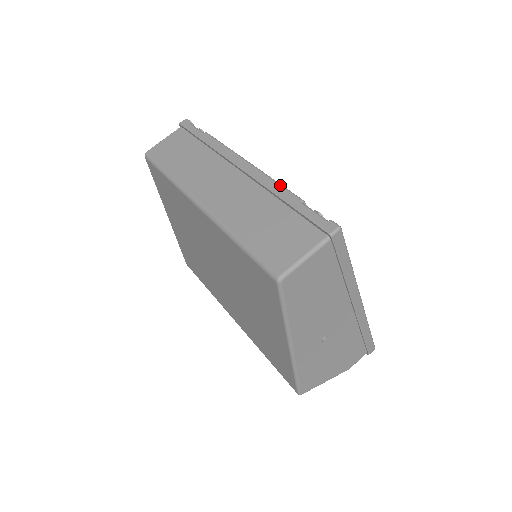
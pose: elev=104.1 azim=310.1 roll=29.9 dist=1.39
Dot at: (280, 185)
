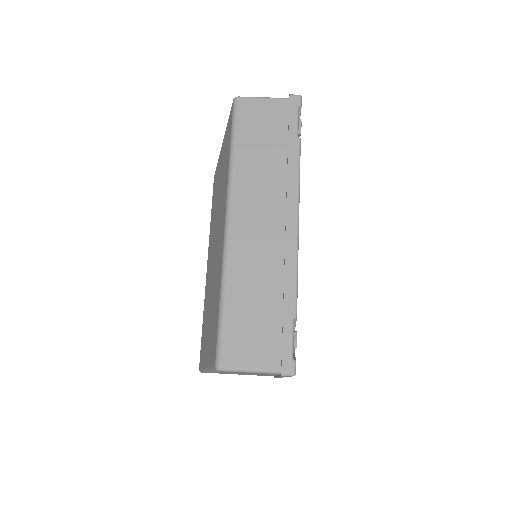
Dot at: (296, 281)
